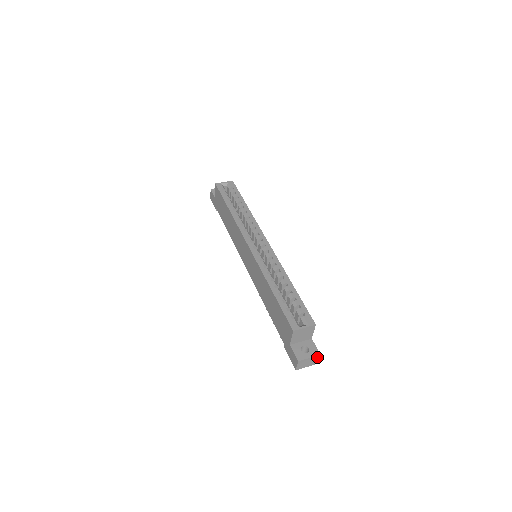
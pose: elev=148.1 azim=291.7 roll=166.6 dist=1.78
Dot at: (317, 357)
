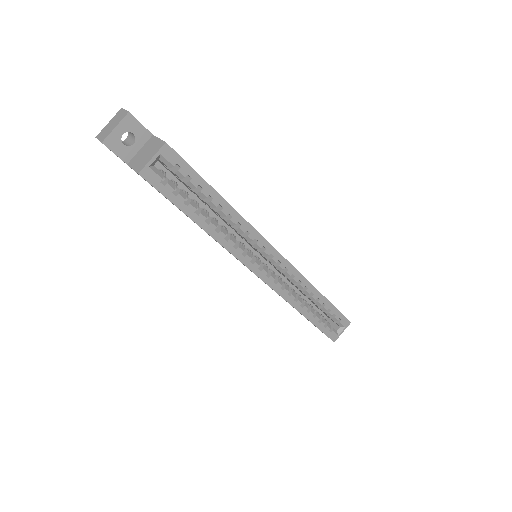
Dot at: occluded
